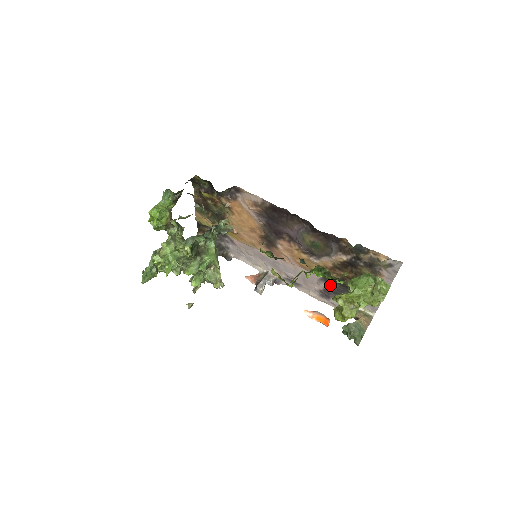
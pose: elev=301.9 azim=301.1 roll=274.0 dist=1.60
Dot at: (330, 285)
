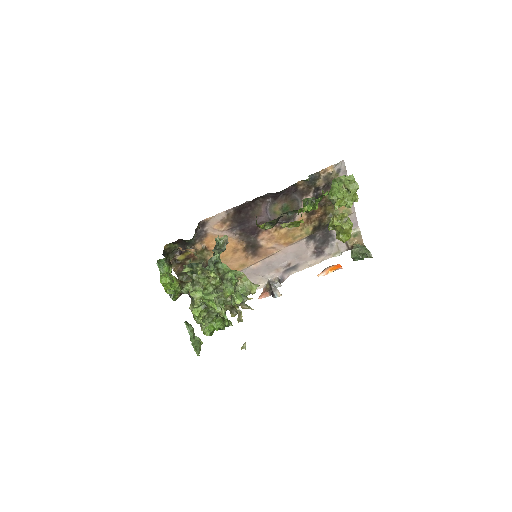
Dot at: (316, 239)
